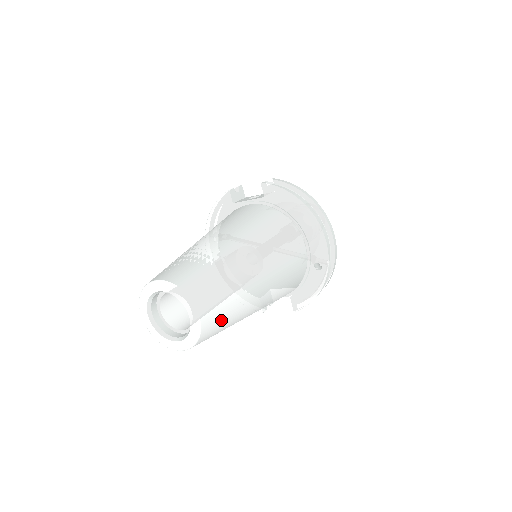
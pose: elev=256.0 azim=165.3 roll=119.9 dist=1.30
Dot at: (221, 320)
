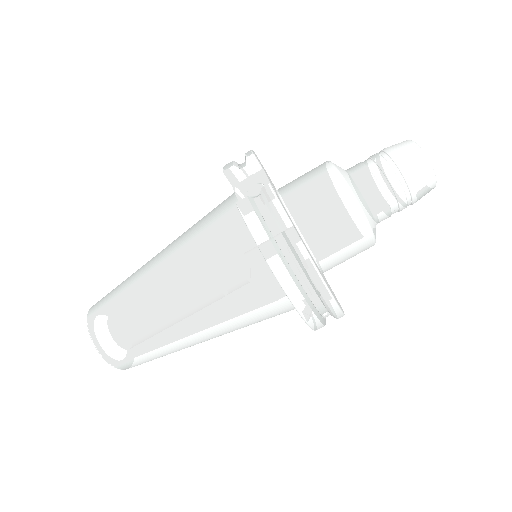
Dot at: (149, 360)
